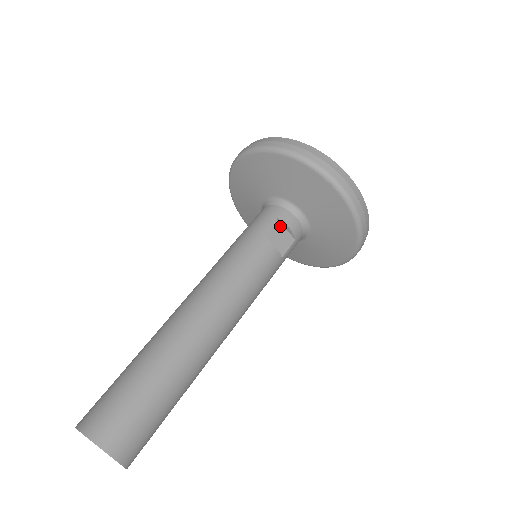
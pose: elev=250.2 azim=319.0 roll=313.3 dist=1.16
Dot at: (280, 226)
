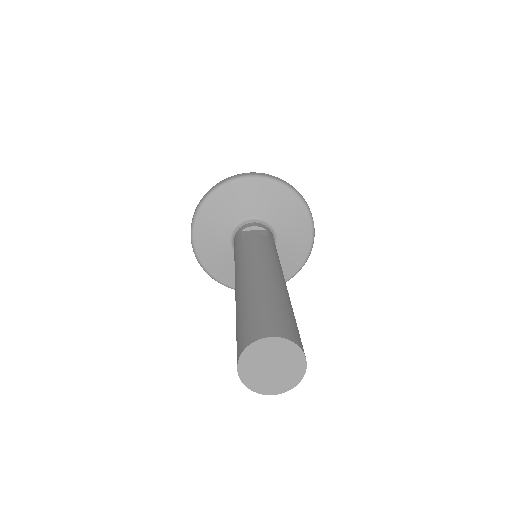
Dot at: (249, 231)
